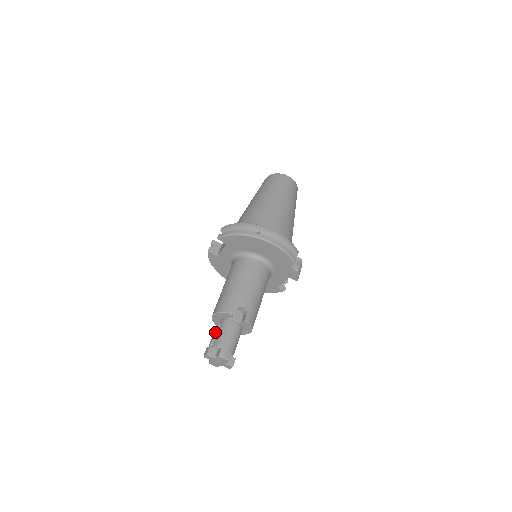
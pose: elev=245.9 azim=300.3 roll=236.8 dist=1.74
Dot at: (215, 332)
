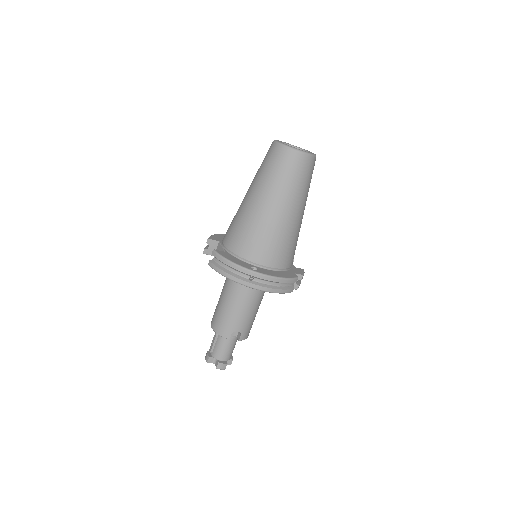
Dot at: (213, 343)
